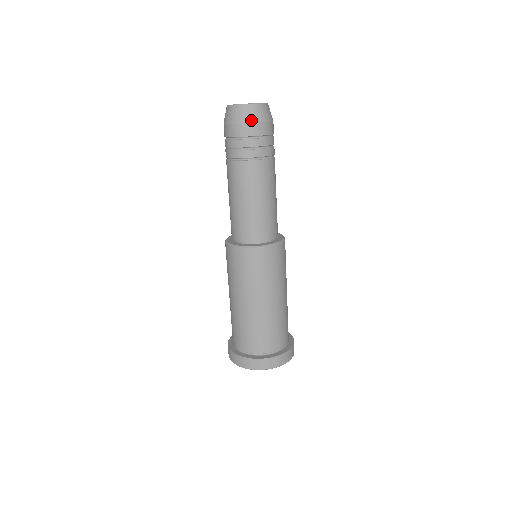
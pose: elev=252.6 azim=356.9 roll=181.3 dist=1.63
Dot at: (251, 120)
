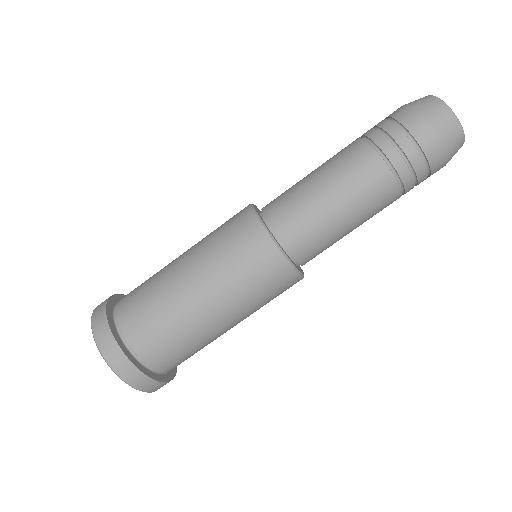
Dot at: (439, 131)
